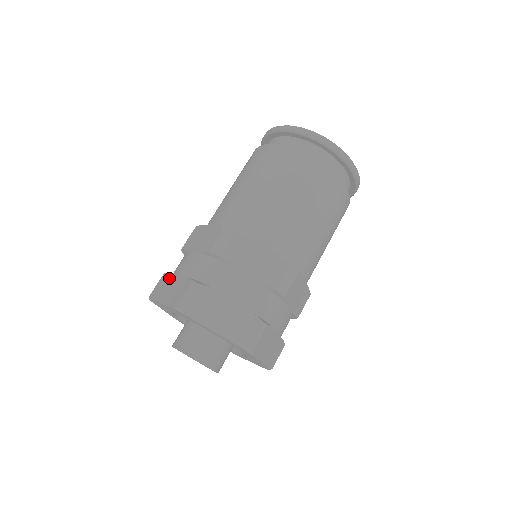
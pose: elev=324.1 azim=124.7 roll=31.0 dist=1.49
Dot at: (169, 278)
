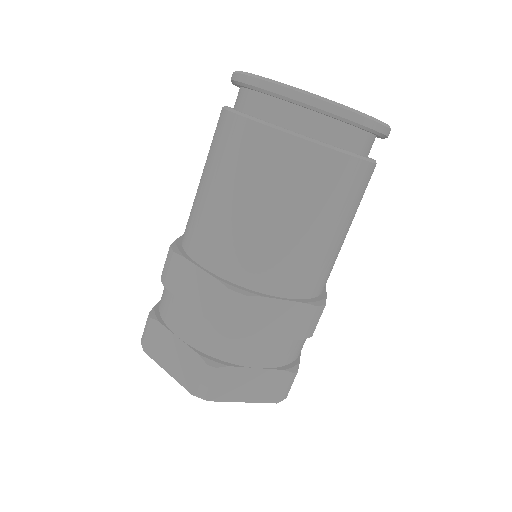
Dot at: (163, 334)
